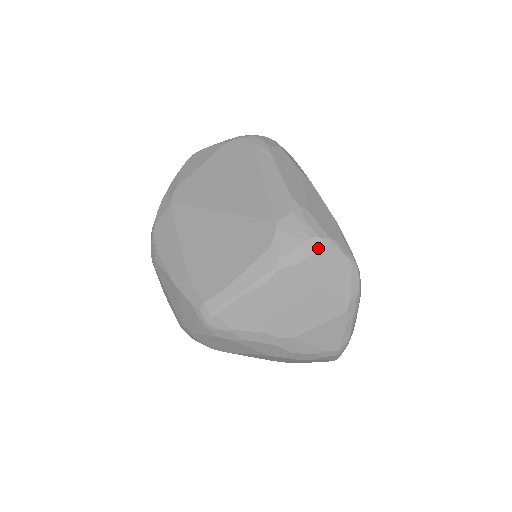
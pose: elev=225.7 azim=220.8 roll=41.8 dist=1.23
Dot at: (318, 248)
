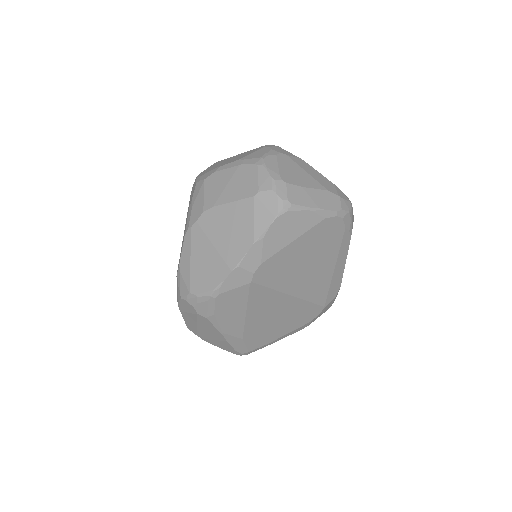
Dot at: occluded
